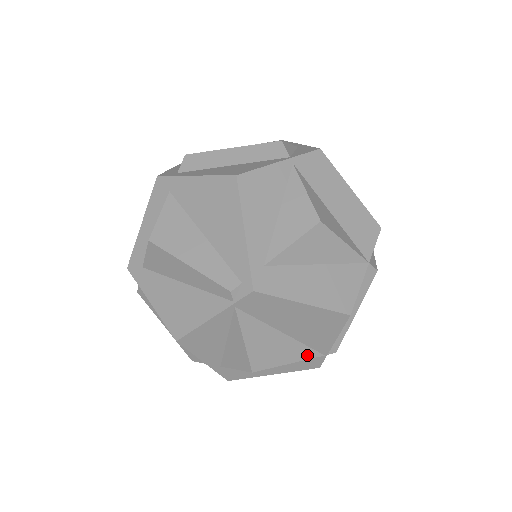
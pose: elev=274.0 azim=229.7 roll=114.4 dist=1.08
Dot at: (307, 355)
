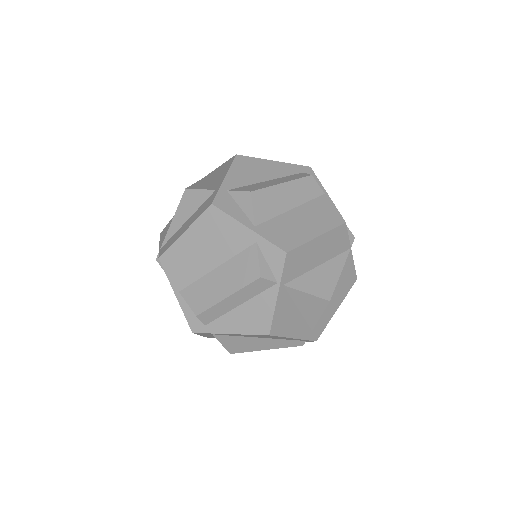
Dot at: occluded
